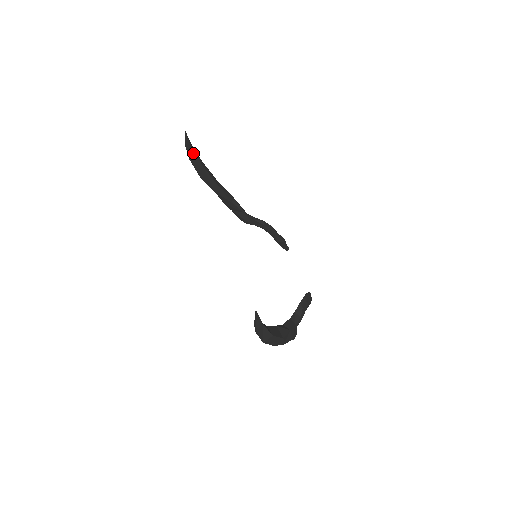
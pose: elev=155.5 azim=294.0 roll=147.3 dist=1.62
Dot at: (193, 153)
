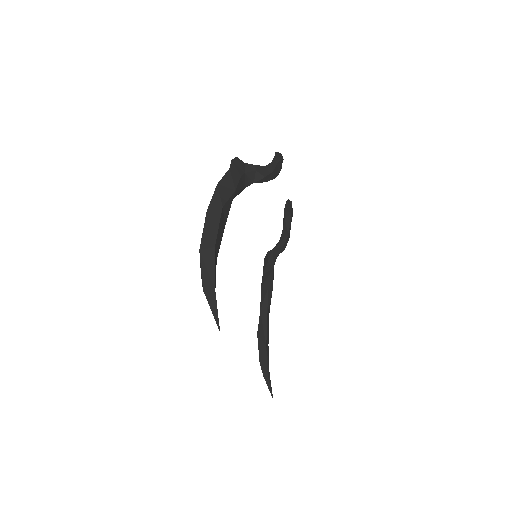
Dot at: (212, 285)
